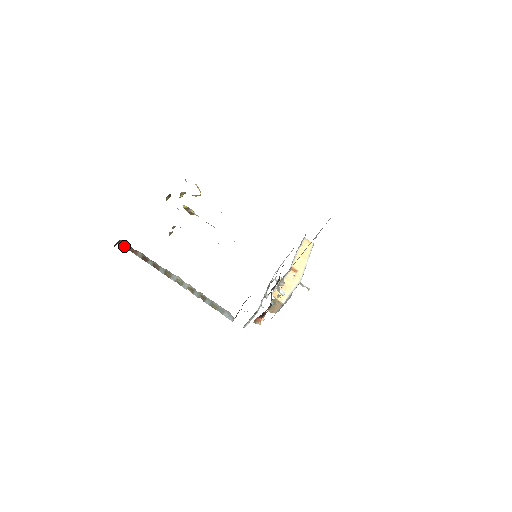
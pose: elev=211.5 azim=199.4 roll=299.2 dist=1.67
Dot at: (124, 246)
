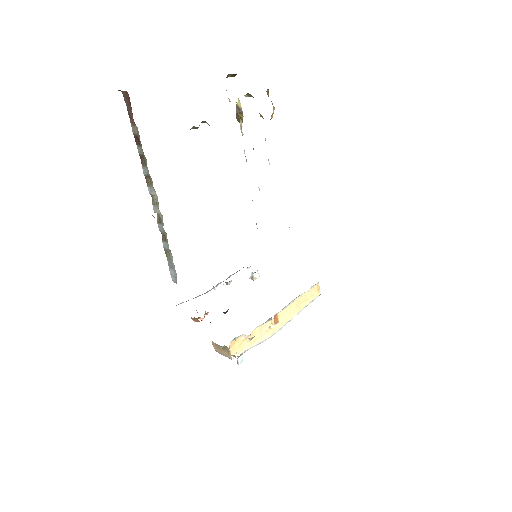
Dot at: (126, 100)
